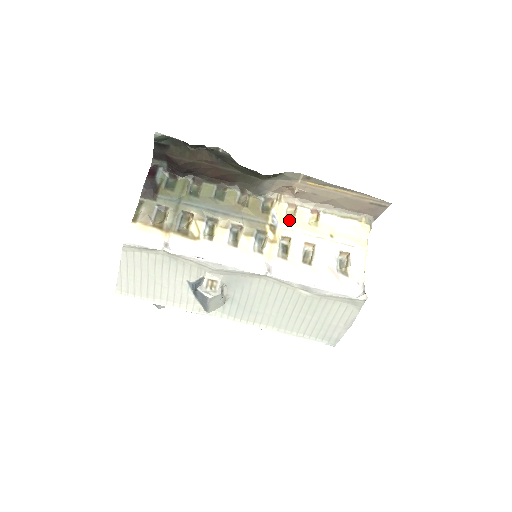
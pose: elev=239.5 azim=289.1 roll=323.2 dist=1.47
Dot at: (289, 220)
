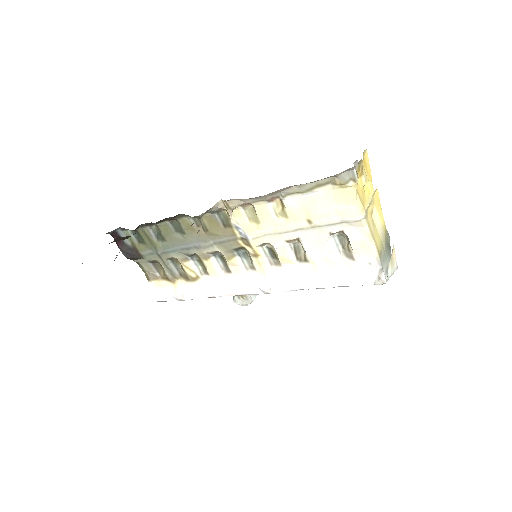
Dot at: (254, 223)
